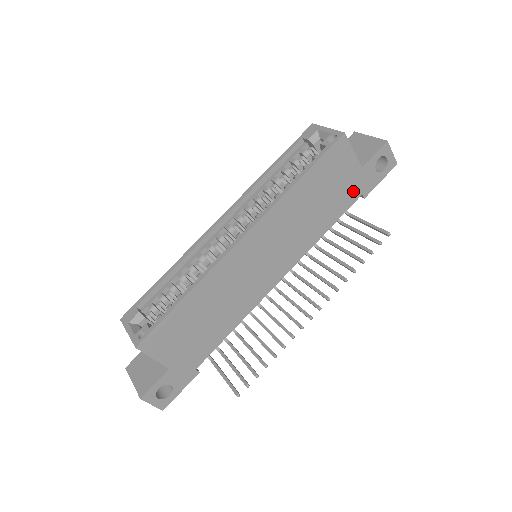
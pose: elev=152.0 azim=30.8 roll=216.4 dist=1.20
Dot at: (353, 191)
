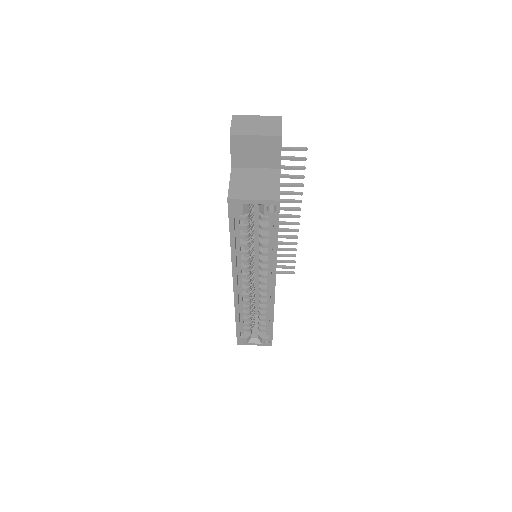
Dot at: occluded
